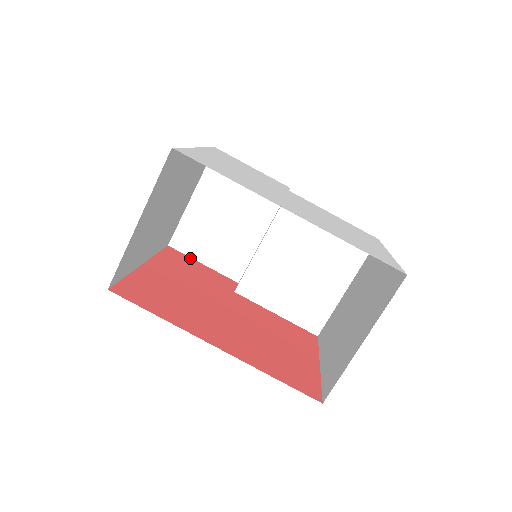
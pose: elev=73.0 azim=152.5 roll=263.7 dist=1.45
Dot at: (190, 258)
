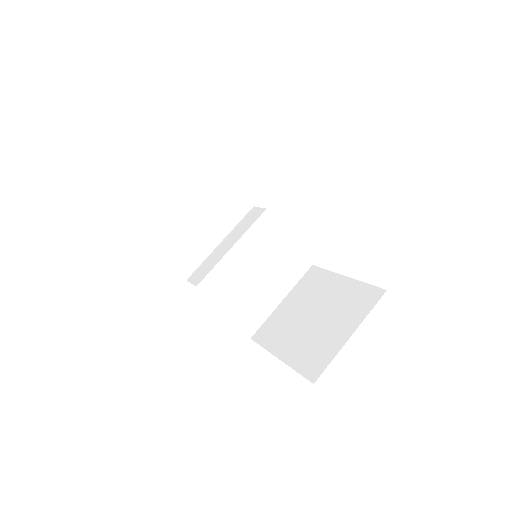
Dot at: (150, 245)
